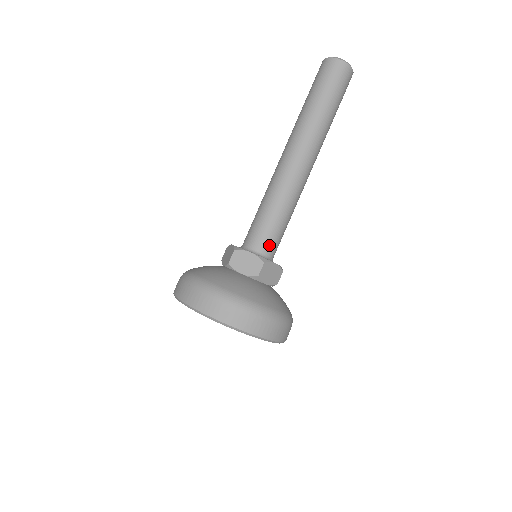
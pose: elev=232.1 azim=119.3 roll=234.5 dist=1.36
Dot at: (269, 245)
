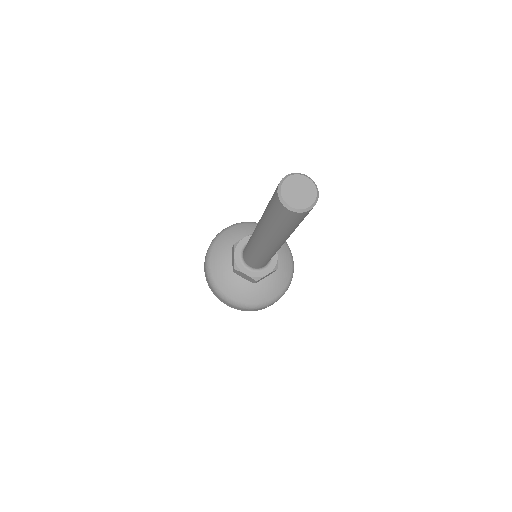
Dot at: (261, 266)
